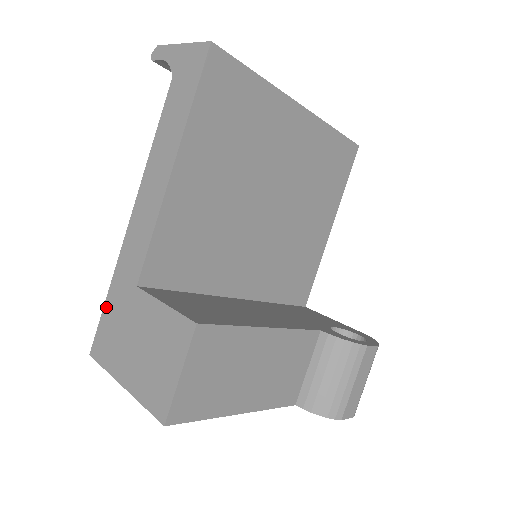
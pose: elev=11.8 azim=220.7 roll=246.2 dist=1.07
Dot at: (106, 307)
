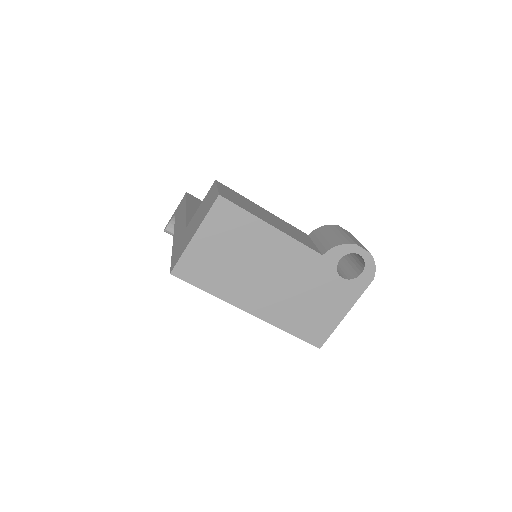
Dot at: (173, 257)
